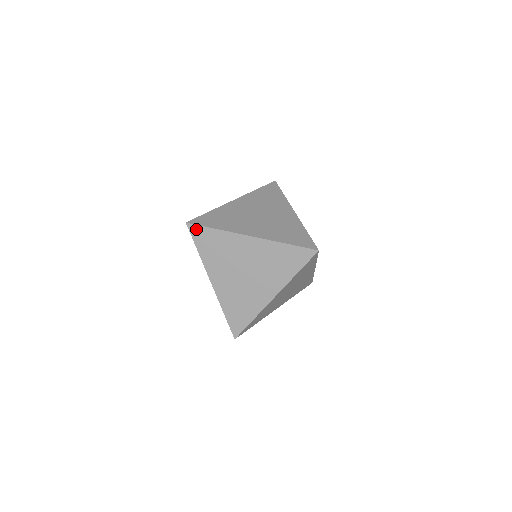
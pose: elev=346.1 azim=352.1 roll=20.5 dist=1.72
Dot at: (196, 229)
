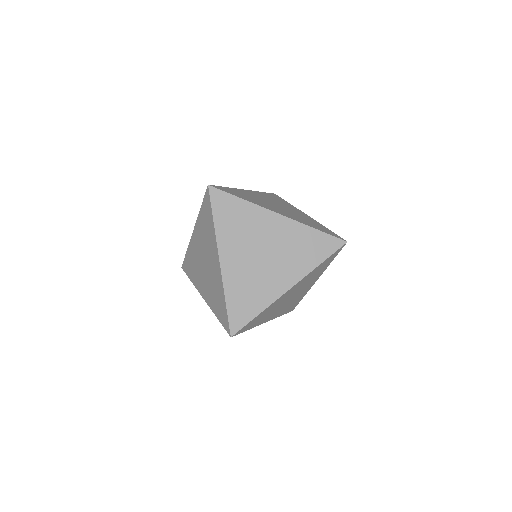
Dot at: (242, 330)
